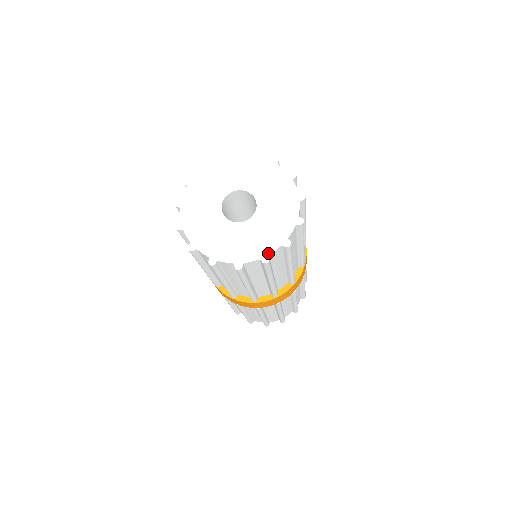
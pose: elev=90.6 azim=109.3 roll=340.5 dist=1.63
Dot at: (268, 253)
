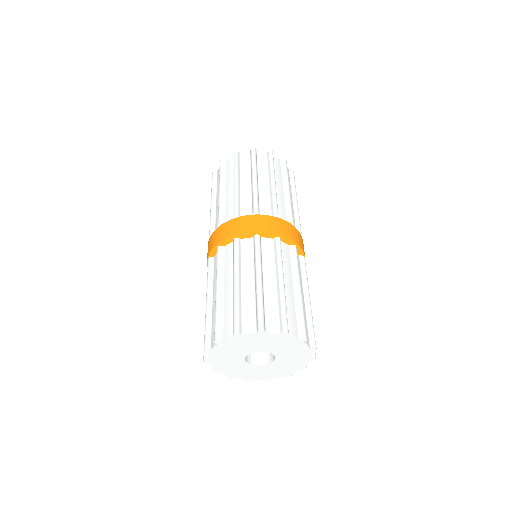
Dot at: (273, 378)
